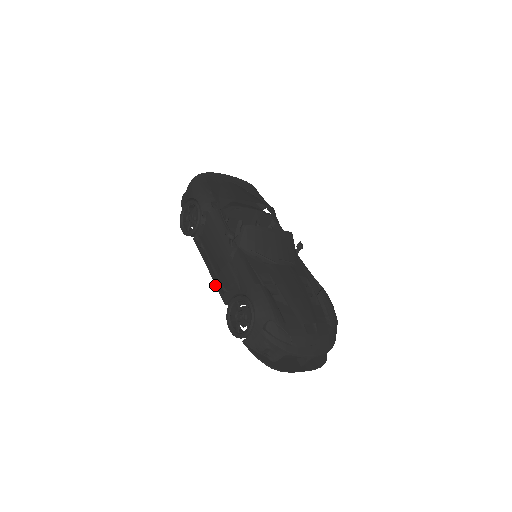
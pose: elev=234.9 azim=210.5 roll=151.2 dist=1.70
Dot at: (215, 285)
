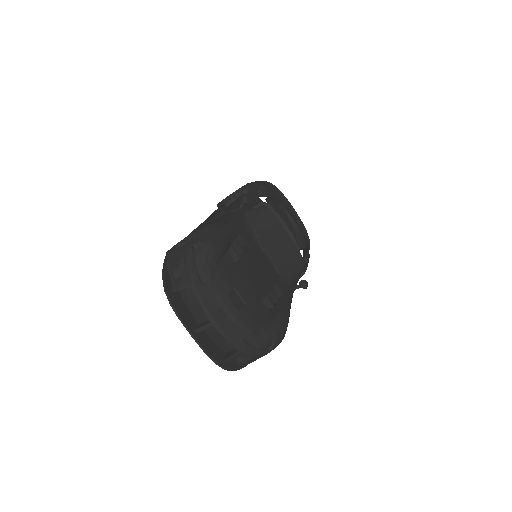
Dot at: (197, 227)
